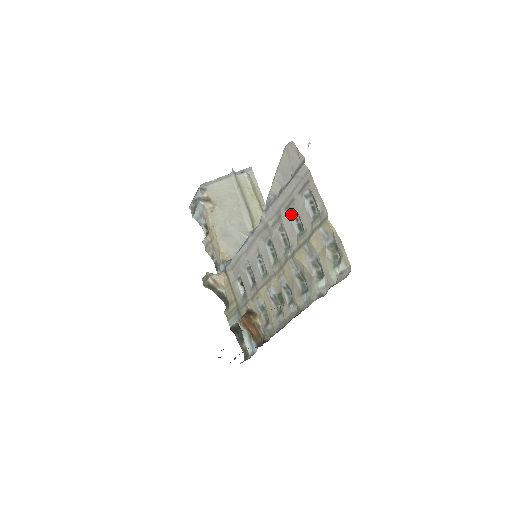
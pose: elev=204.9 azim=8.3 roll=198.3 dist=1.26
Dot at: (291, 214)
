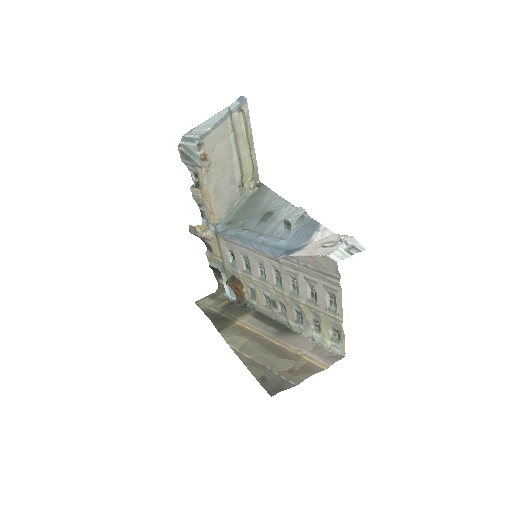
Dot at: (309, 284)
